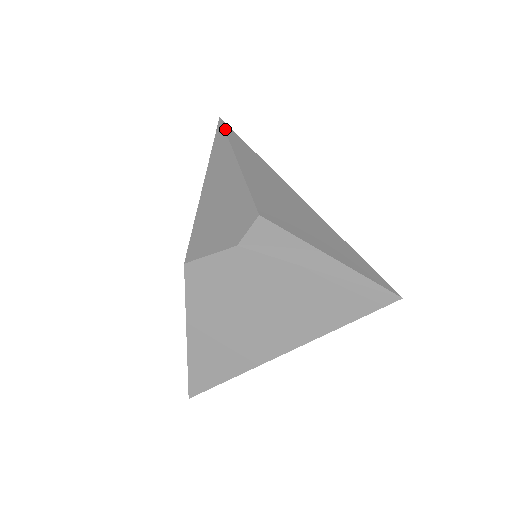
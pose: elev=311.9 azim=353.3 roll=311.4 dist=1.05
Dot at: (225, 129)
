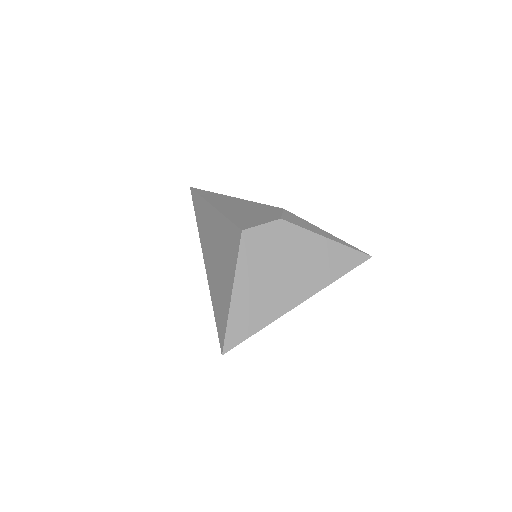
Dot at: (203, 190)
